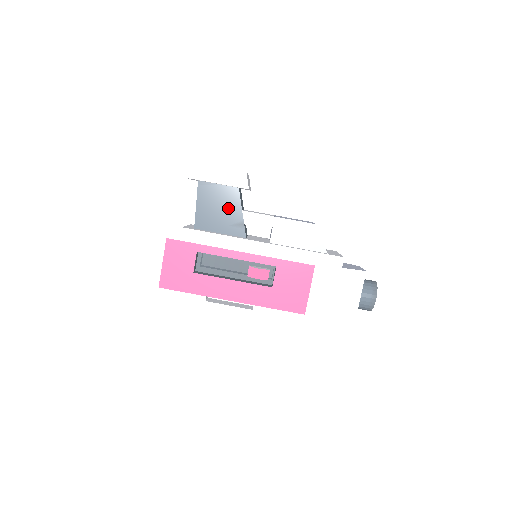
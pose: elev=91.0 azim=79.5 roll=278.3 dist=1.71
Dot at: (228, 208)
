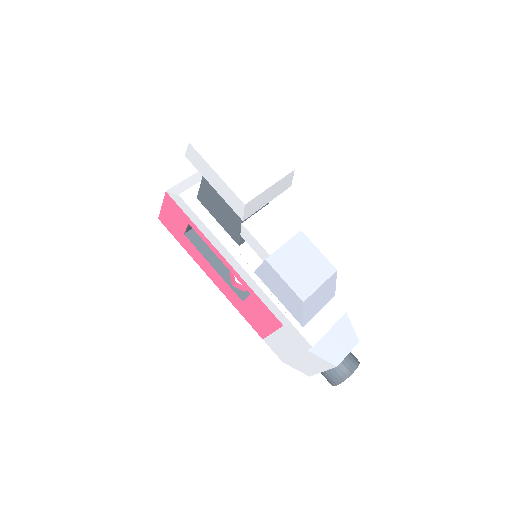
Dot at: (229, 210)
